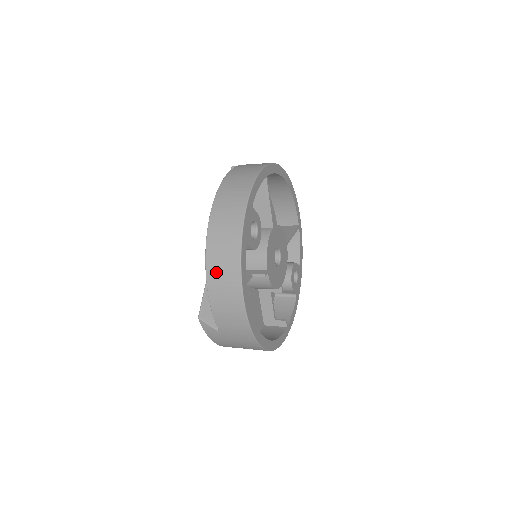
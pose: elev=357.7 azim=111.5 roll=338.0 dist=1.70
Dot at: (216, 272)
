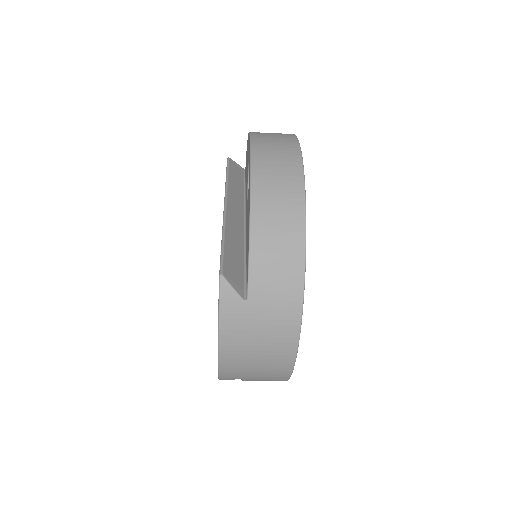
Dot at: (267, 198)
